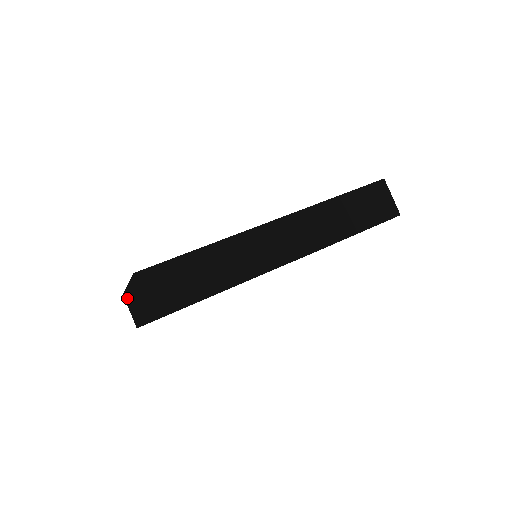
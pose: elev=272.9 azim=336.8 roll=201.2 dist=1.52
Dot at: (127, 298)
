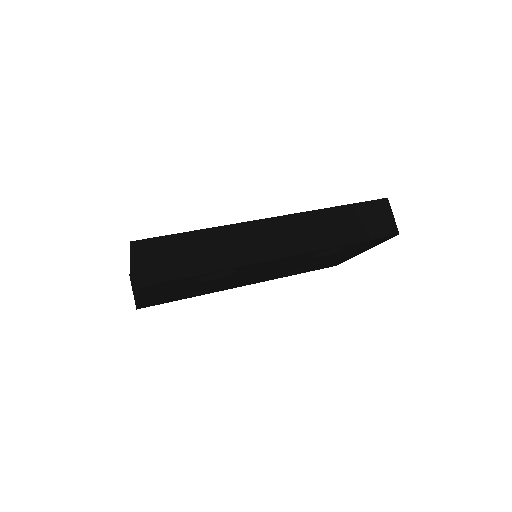
Dot at: occluded
